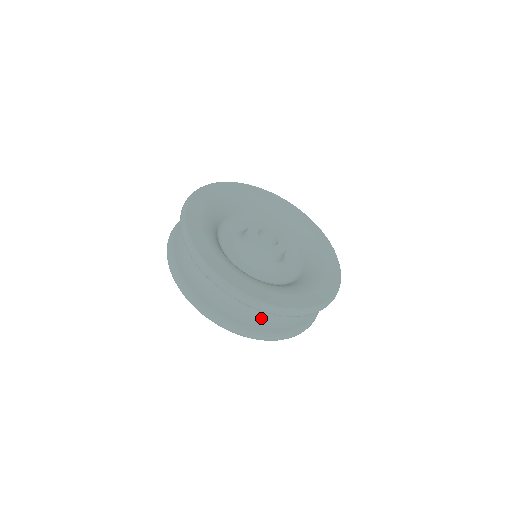
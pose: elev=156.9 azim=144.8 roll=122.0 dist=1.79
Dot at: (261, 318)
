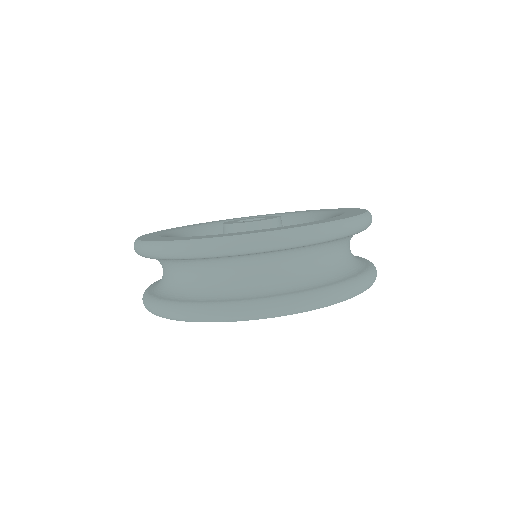
Dot at: (328, 273)
